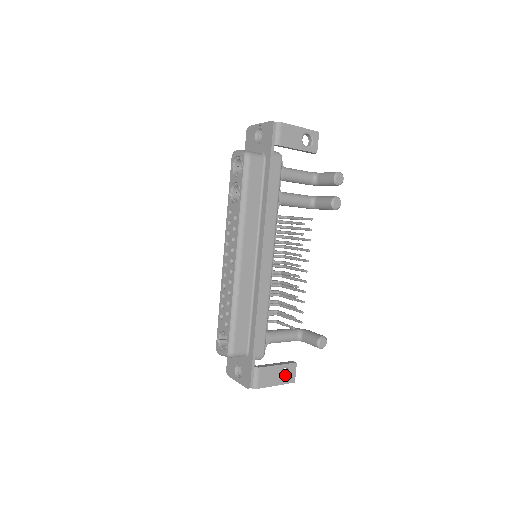
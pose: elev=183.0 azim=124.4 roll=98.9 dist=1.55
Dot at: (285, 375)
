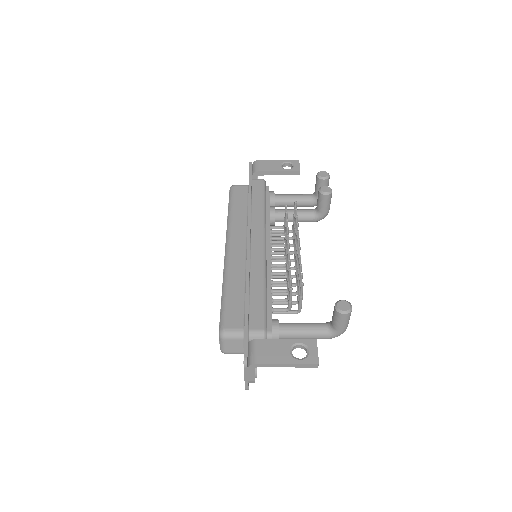
Dot at: occluded
